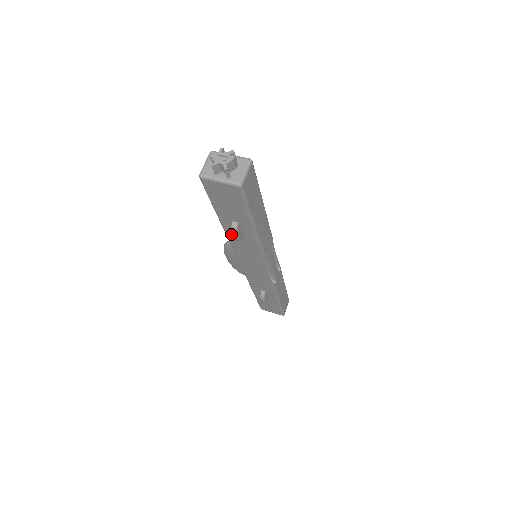
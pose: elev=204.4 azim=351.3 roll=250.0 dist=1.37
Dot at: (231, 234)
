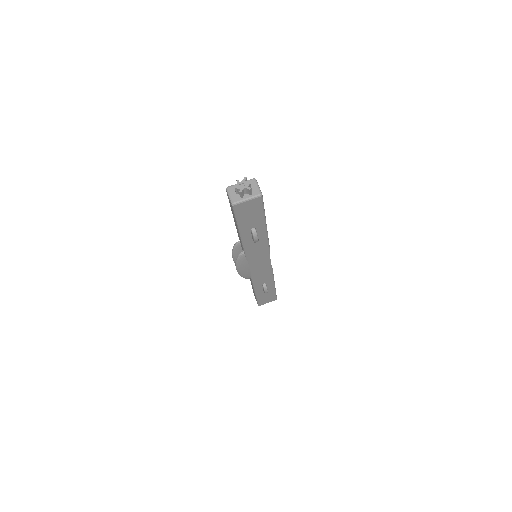
Dot at: (247, 242)
